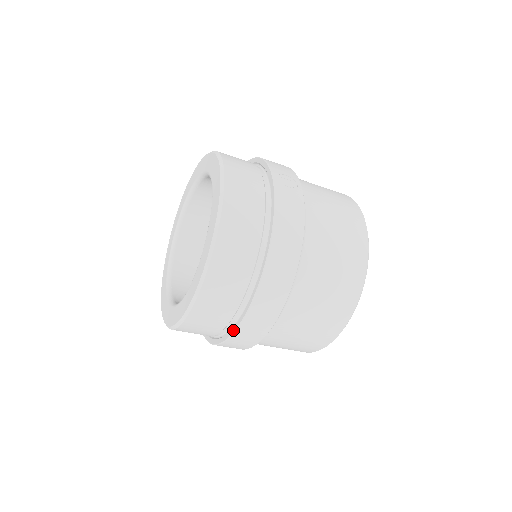
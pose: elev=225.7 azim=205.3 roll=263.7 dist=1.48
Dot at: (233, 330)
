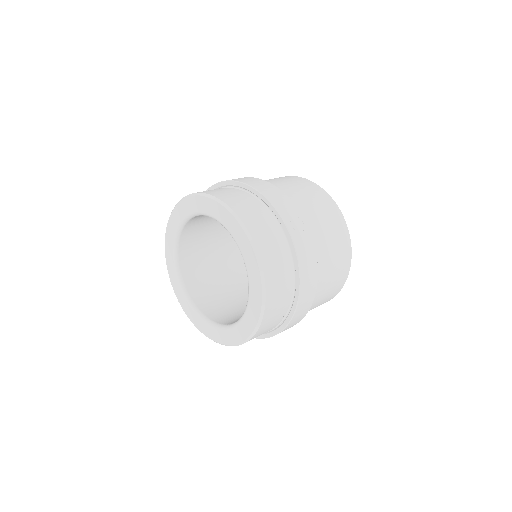
Dot at: (268, 336)
